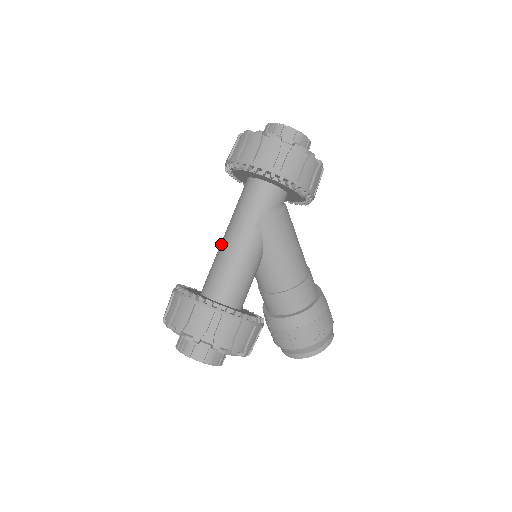
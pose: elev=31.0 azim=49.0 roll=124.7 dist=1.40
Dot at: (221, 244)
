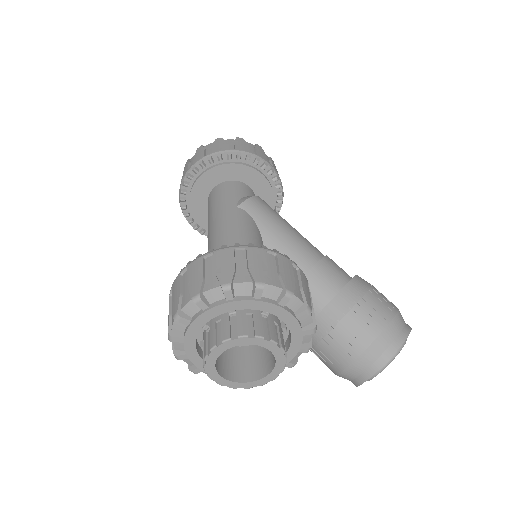
Dot at: (208, 245)
